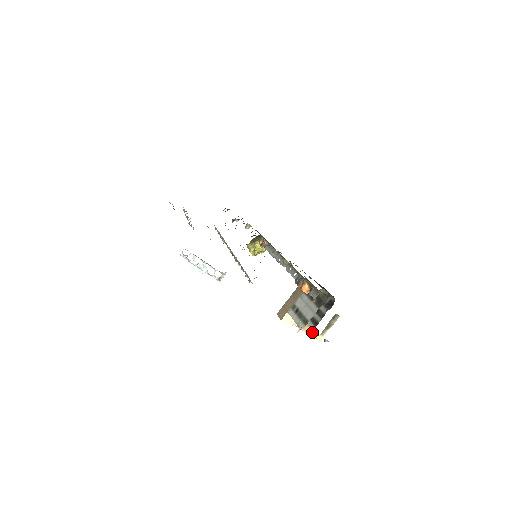
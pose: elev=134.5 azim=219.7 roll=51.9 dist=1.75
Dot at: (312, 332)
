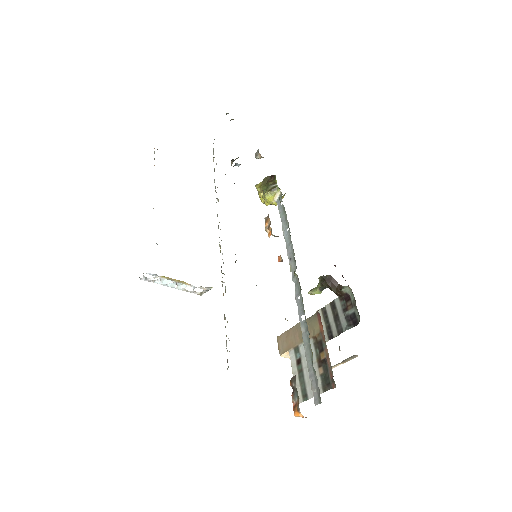
Dot at: occluded
